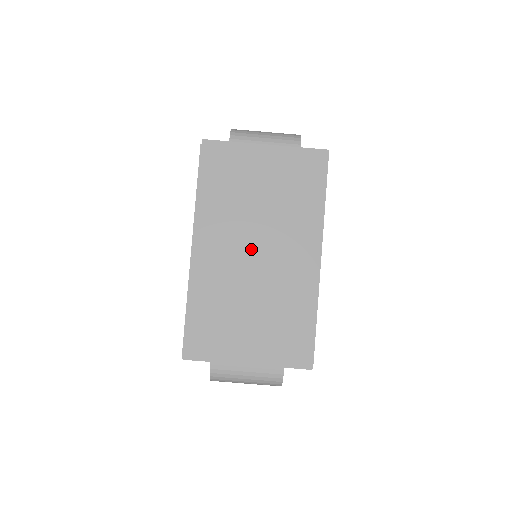
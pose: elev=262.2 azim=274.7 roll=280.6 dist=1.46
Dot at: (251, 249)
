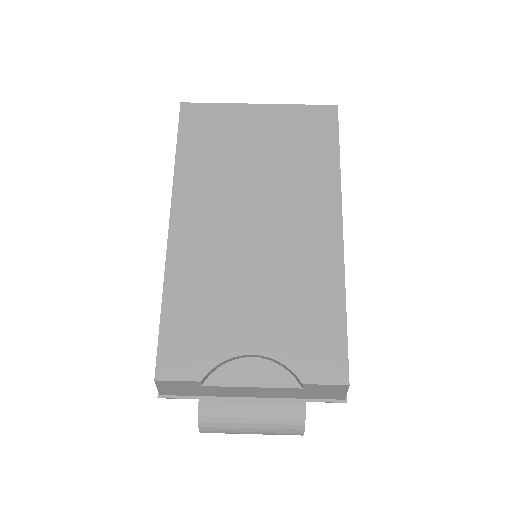
Dot at: (247, 224)
